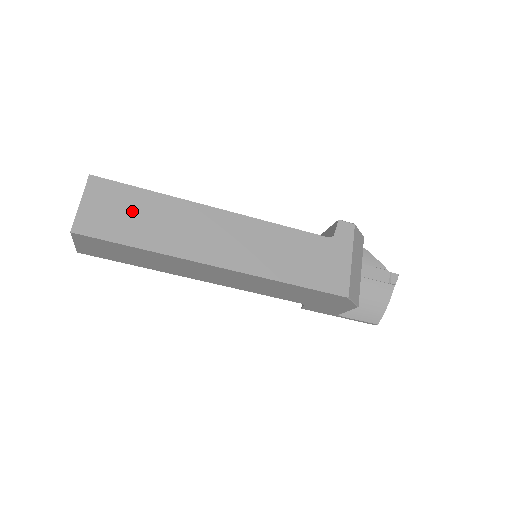
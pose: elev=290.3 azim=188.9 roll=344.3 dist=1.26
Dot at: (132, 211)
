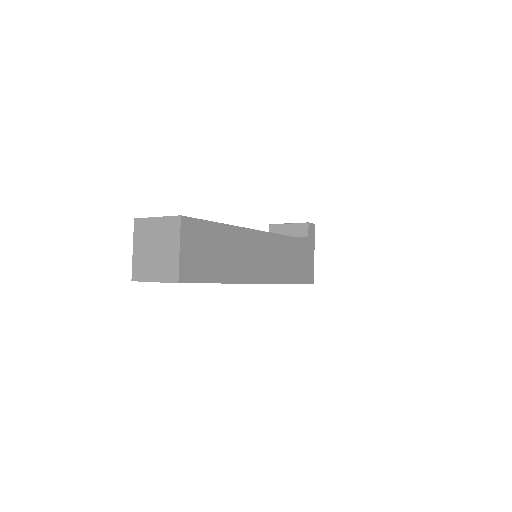
Dot at: (213, 248)
